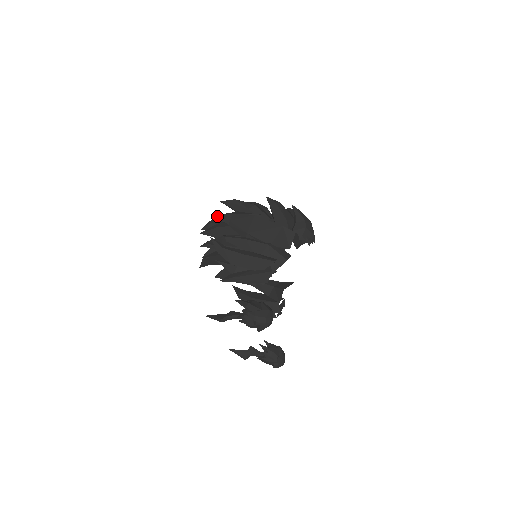
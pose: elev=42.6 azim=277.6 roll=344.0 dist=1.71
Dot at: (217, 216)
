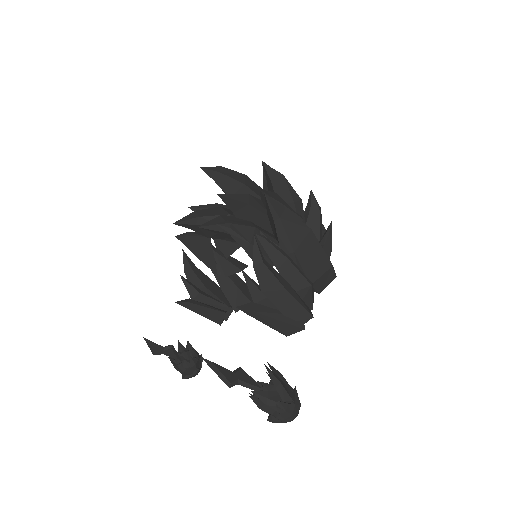
Dot at: (268, 200)
